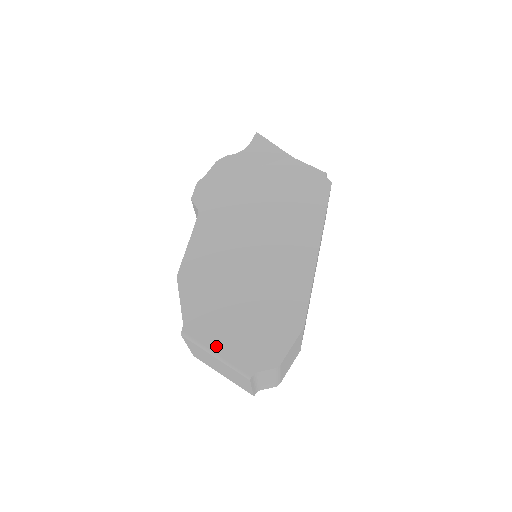
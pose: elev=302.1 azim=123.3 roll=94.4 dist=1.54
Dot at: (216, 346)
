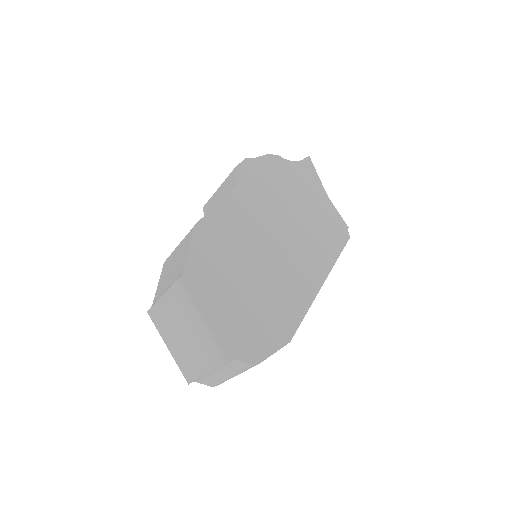
Dot at: (207, 312)
